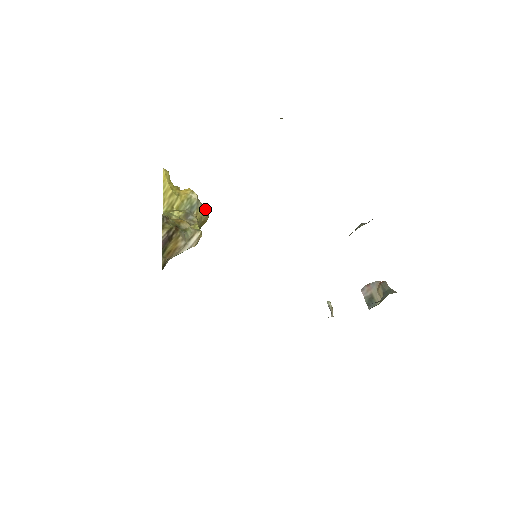
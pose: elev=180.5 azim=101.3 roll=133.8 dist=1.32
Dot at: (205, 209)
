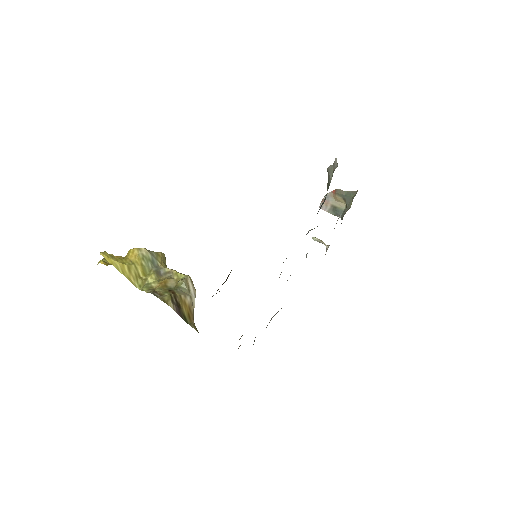
Dot at: (160, 253)
